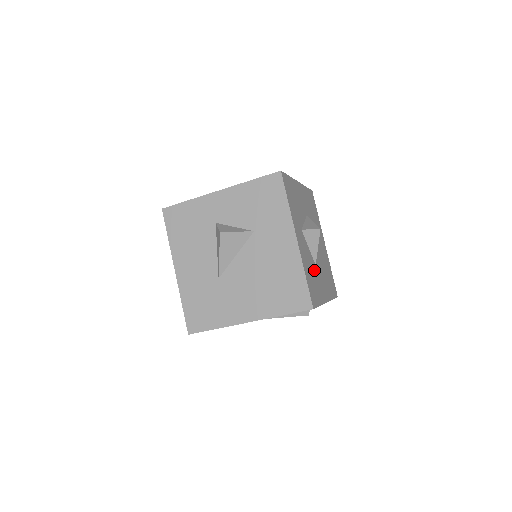
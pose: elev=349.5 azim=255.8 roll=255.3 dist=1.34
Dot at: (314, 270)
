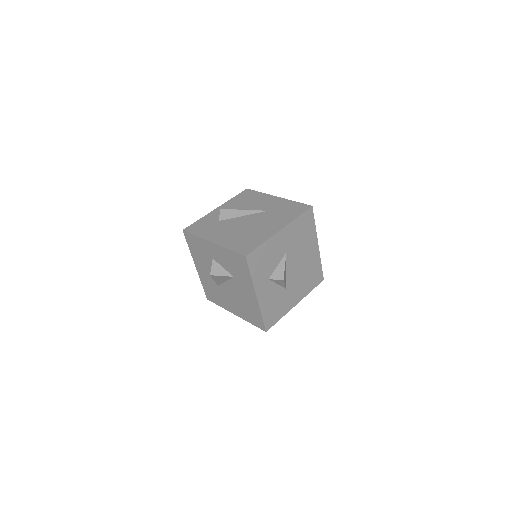
Dot at: (281, 296)
